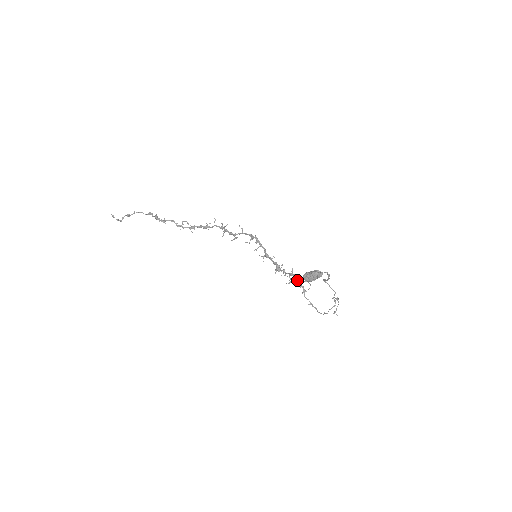
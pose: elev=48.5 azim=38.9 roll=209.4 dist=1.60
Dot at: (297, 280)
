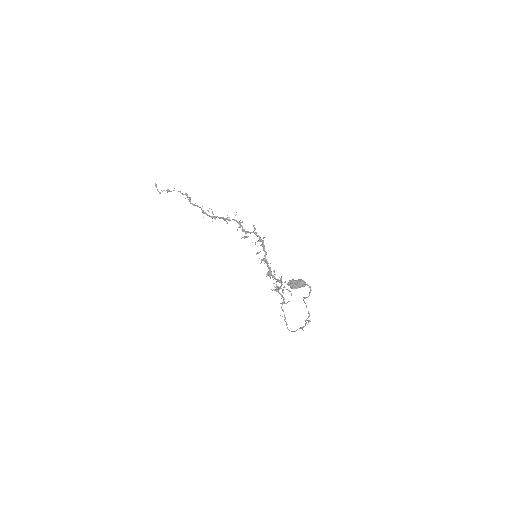
Dot at: occluded
